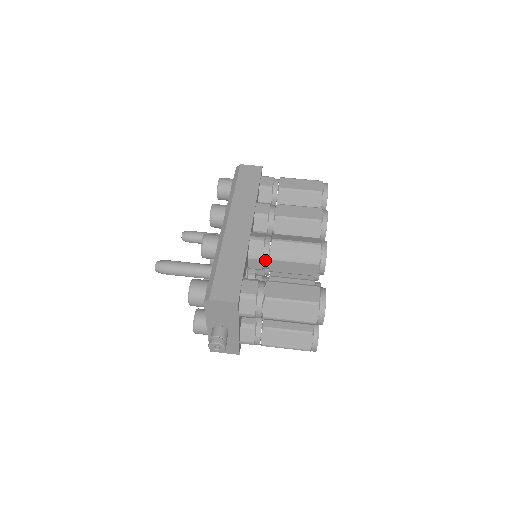
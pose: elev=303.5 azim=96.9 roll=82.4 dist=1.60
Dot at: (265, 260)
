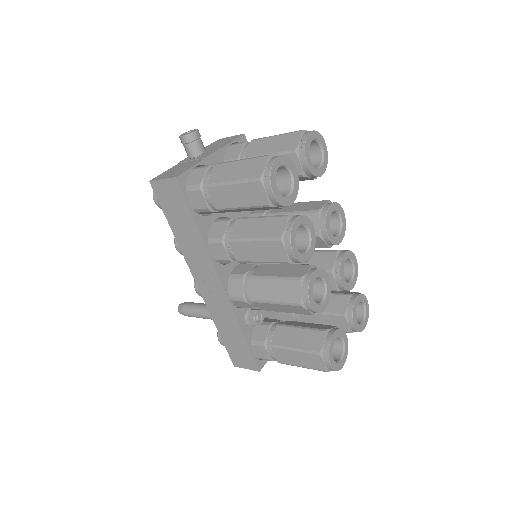
Dot at: occluded
